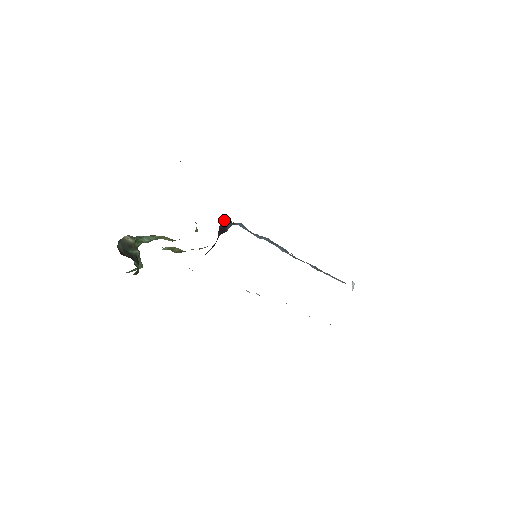
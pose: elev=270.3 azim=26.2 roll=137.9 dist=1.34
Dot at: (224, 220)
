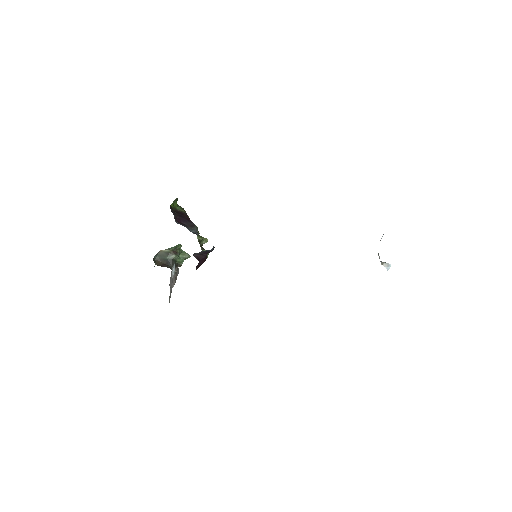
Dot at: (195, 253)
